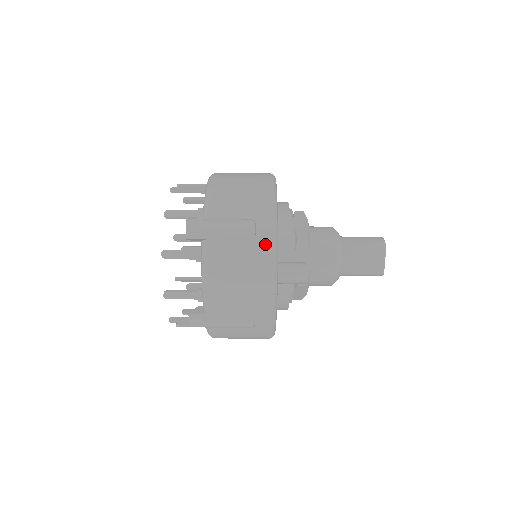
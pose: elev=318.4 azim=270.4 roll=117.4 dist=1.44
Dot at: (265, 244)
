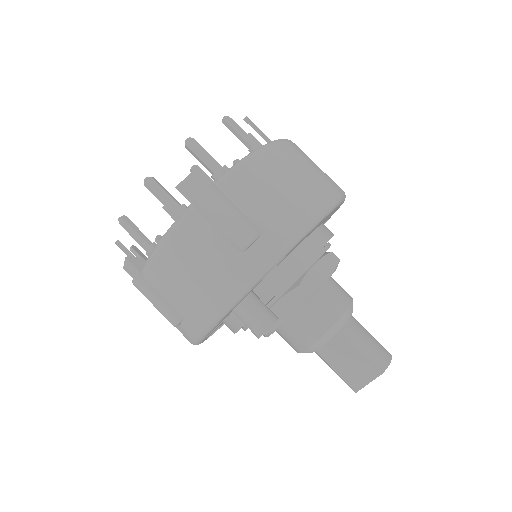
Dot at: (247, 268)
